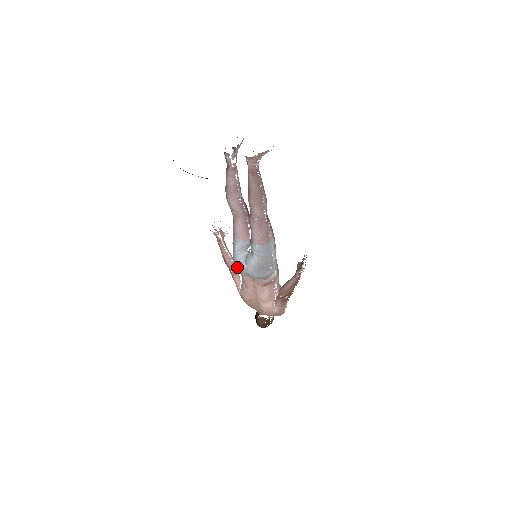
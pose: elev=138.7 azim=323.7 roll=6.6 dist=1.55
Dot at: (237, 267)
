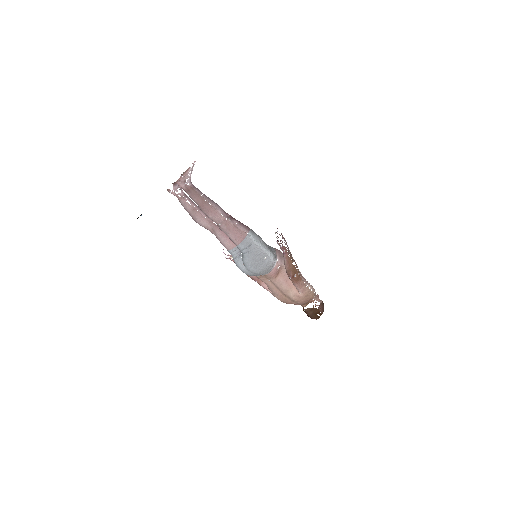
Dot at: occluded
